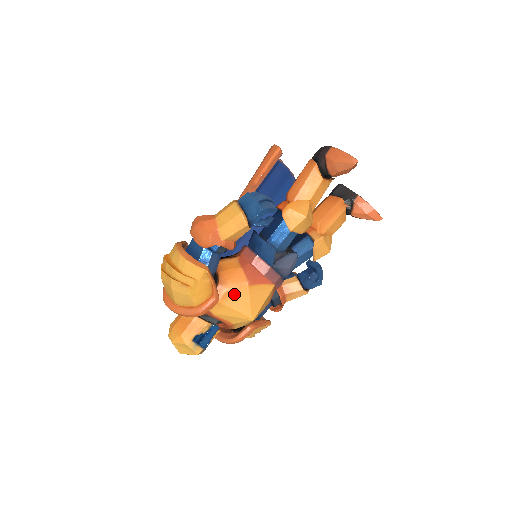
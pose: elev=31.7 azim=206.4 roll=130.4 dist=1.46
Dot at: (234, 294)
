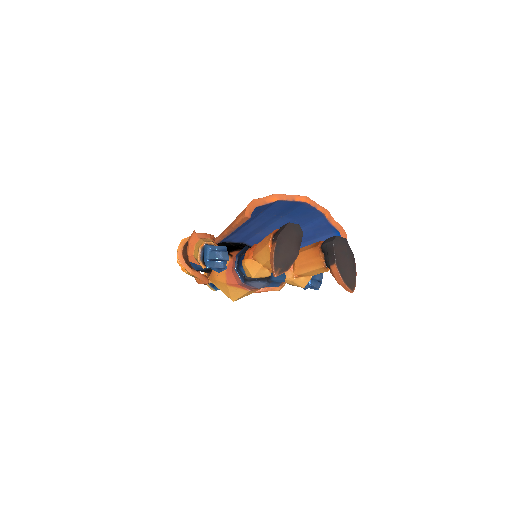
Dot at: (219, 284)
